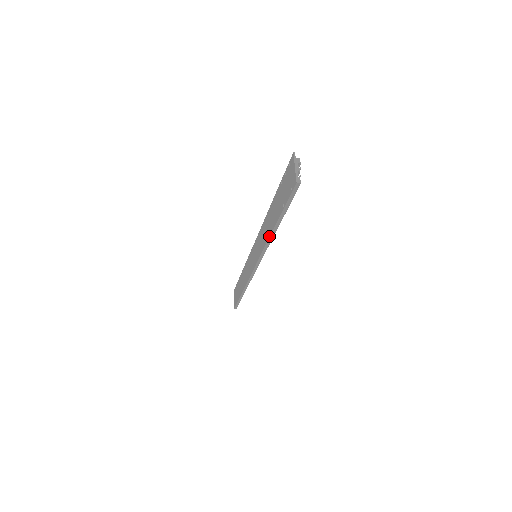
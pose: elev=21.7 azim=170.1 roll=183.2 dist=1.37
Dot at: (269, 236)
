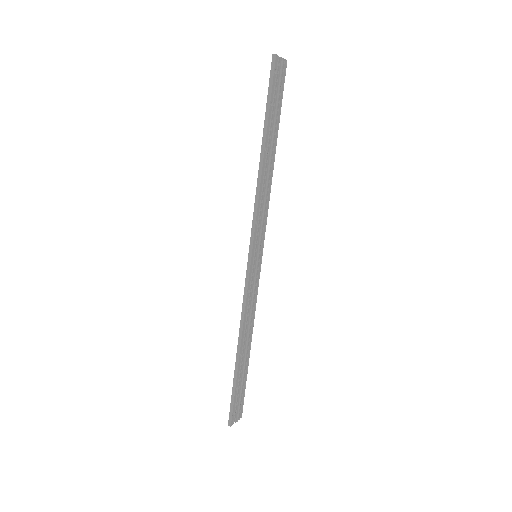
Dot at: (259, 171)
